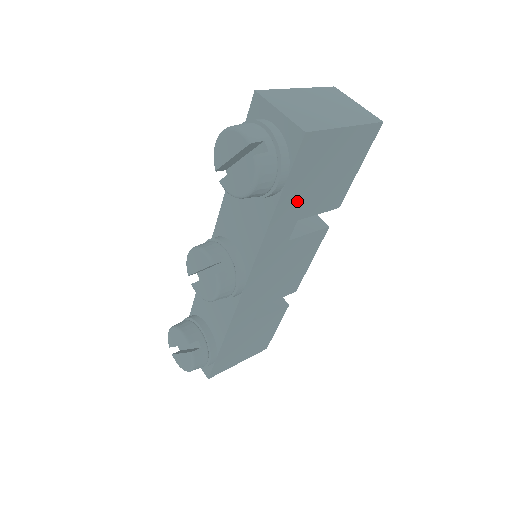
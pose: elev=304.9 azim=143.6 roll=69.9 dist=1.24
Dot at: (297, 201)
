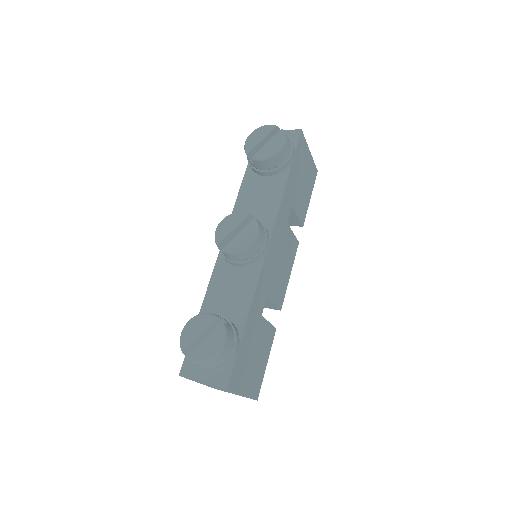
Dot at: (294, 185)
